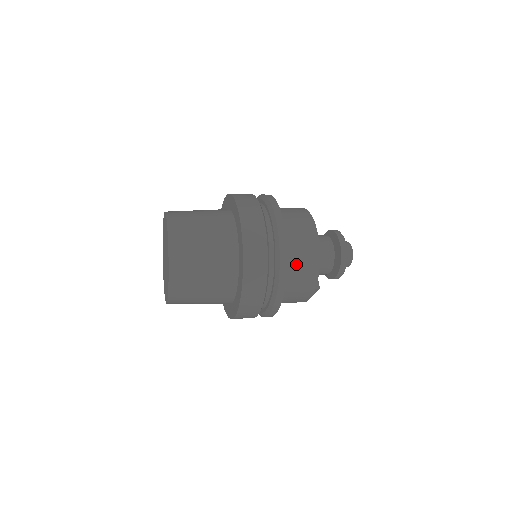
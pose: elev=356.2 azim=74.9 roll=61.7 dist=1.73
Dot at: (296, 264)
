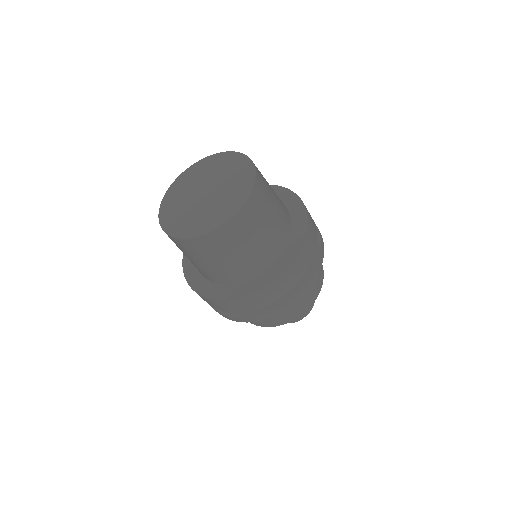
Dot at: occluded
